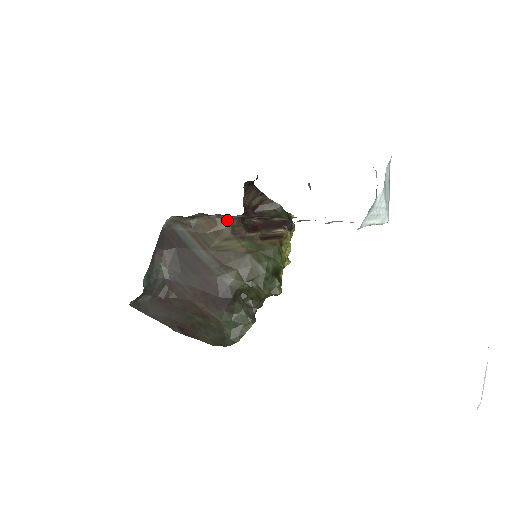
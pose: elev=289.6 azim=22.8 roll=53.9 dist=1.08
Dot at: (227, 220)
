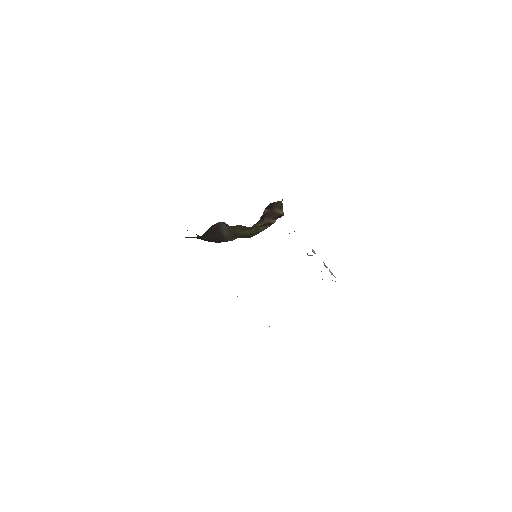
Dot at: occluded
